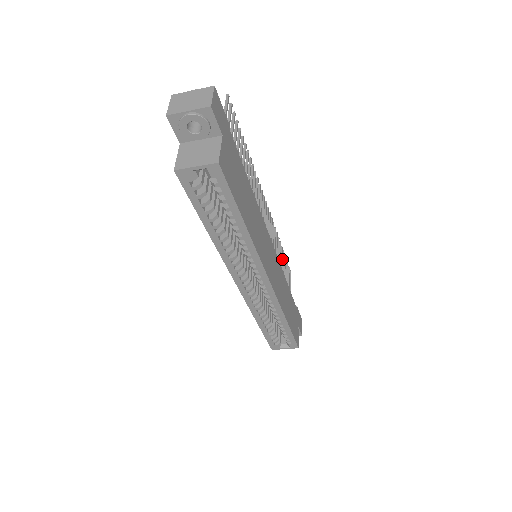
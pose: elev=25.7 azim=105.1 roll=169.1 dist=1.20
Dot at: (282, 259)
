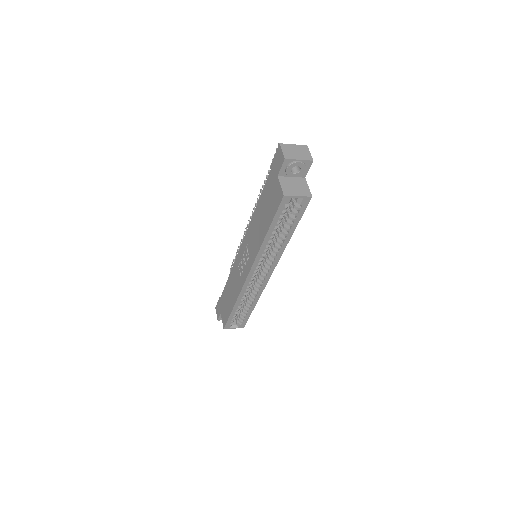
Dot at: occluded
